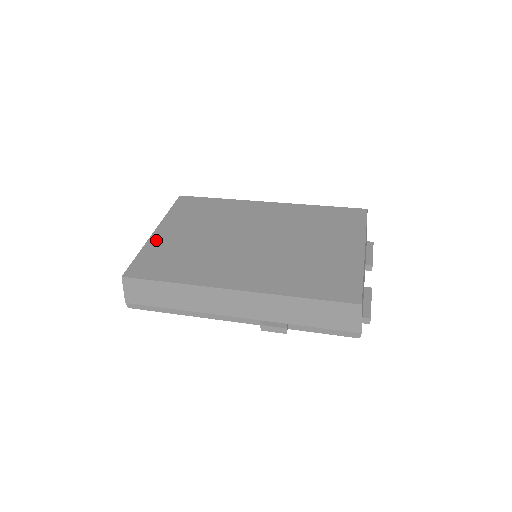
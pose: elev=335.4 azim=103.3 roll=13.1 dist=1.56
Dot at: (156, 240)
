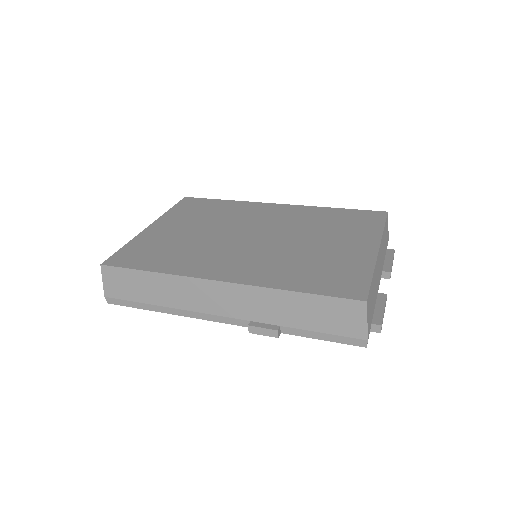
Dot at: (148, 233)
